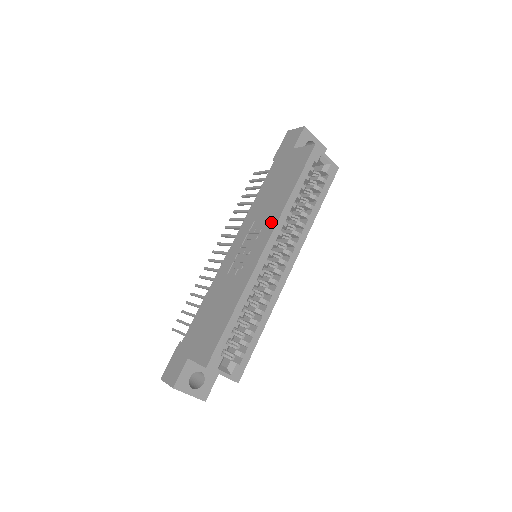
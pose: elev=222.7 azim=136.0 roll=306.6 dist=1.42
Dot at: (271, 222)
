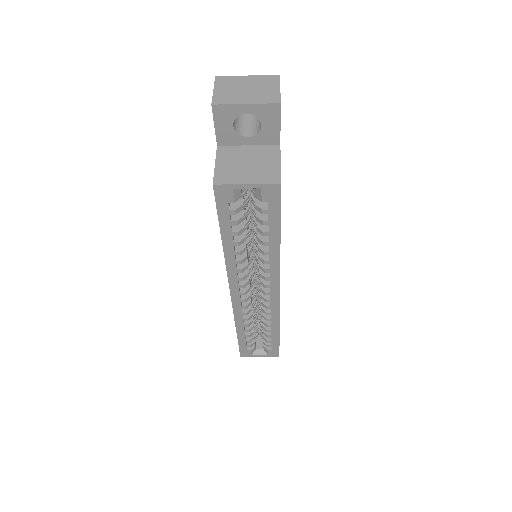
Dot at: occluded
